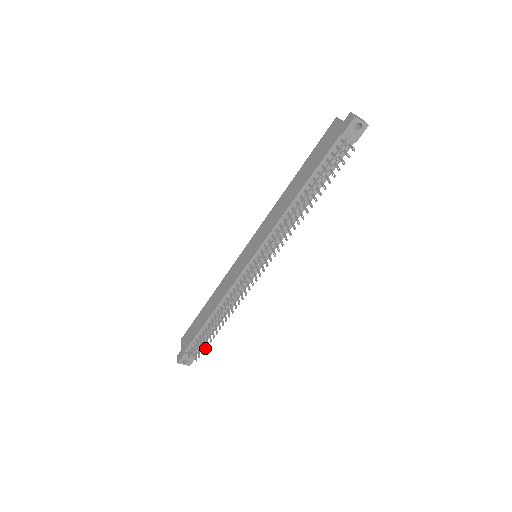
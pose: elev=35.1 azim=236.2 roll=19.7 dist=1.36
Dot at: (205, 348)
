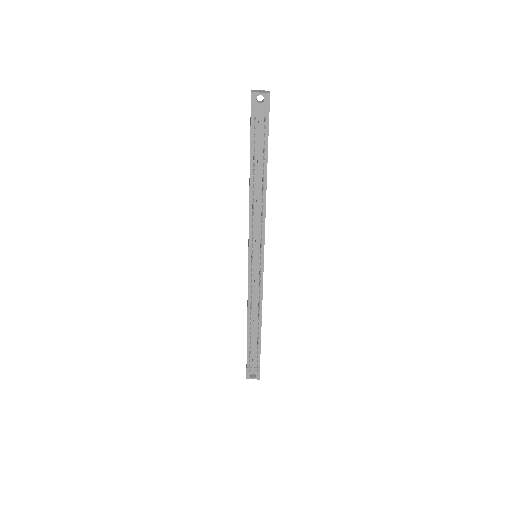
Dot at: (257, 358)
